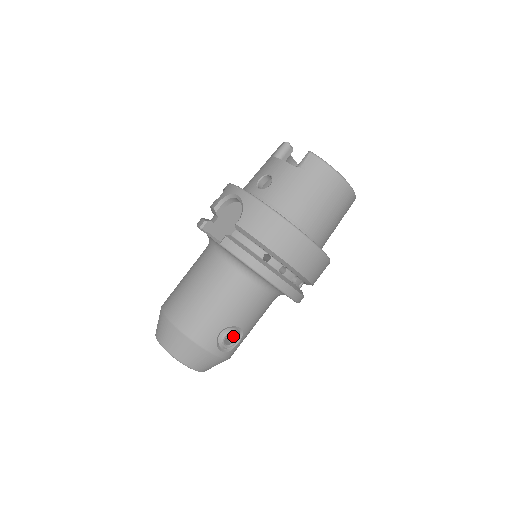
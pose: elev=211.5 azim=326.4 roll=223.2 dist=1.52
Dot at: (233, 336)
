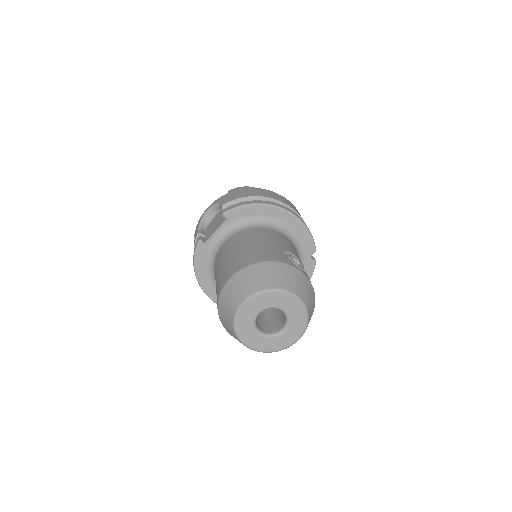
Dot at: occluded
